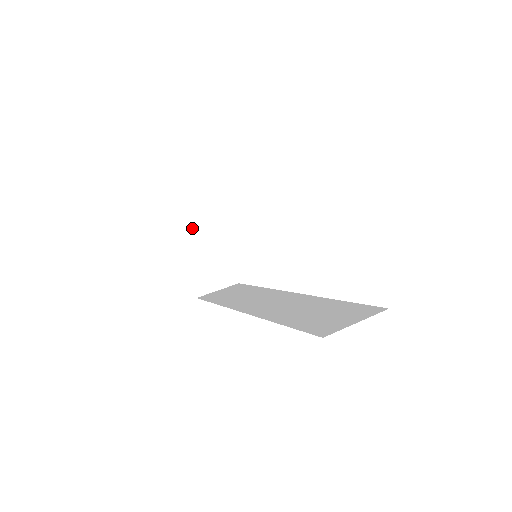
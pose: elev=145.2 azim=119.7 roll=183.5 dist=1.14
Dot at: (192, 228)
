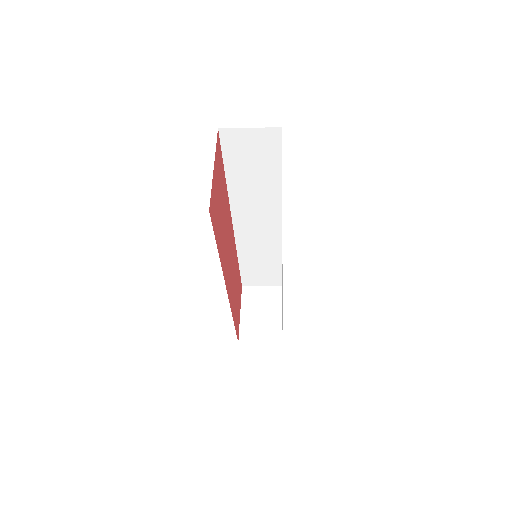
Dot at: (256, 290)
